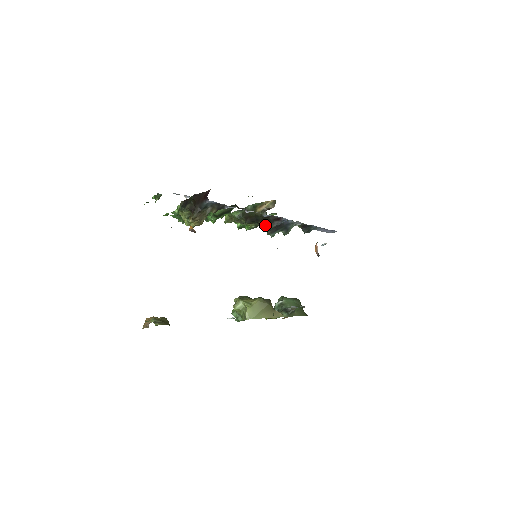
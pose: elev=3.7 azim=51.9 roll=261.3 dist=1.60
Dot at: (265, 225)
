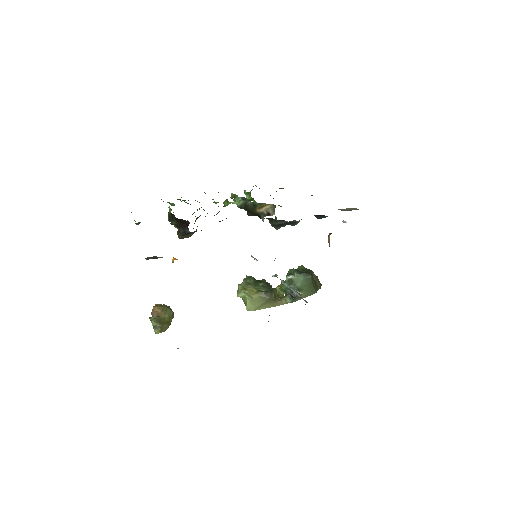
Dot at: occluded
